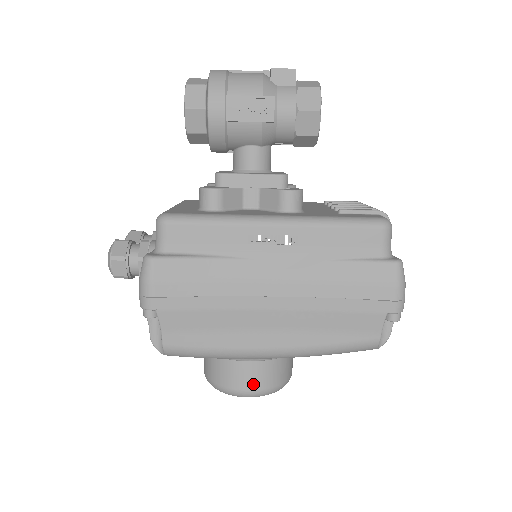
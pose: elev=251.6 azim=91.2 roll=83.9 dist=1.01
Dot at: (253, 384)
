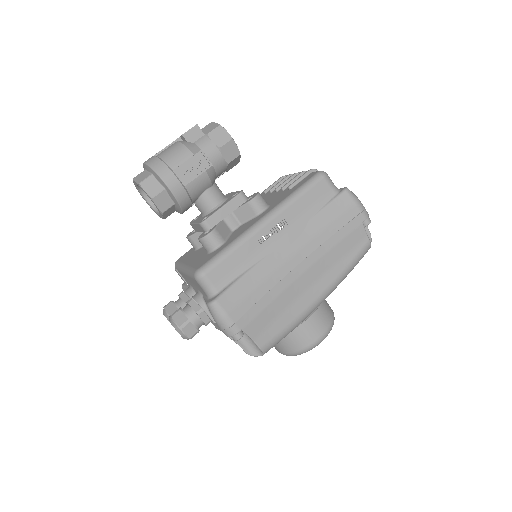
Dot at: (320, 330)
